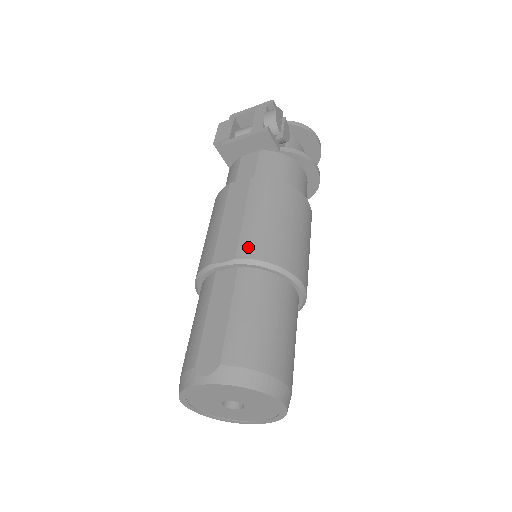
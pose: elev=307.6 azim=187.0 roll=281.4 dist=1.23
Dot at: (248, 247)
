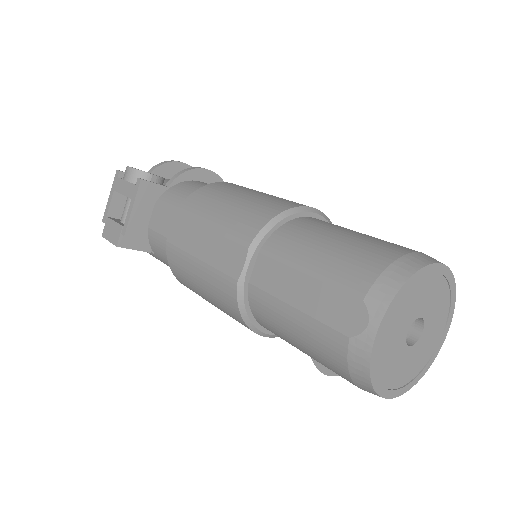
Dot at: (244, 232)
